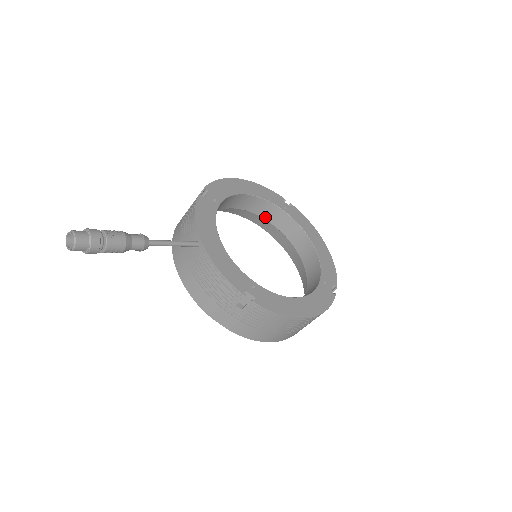
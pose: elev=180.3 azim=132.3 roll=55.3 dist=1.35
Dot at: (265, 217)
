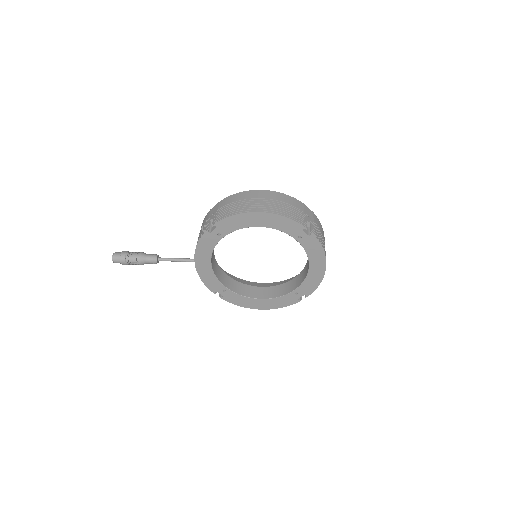
Dot at: occluded
